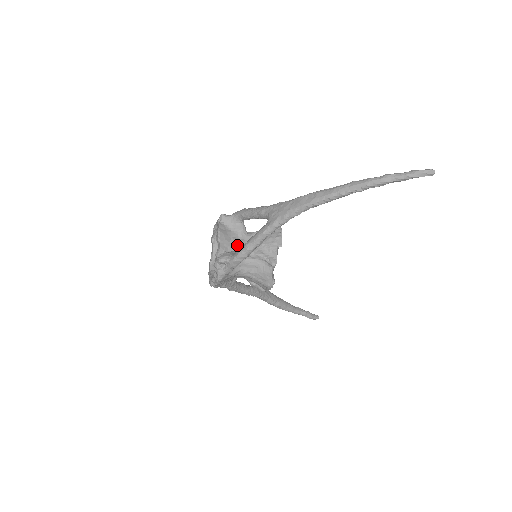
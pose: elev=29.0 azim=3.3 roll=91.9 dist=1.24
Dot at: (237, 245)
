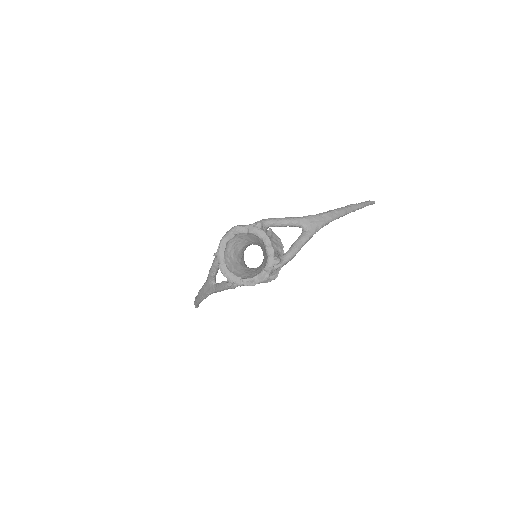
Dot at: occluded
